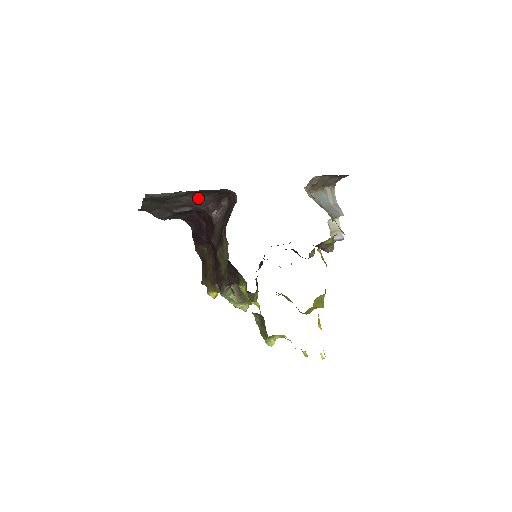
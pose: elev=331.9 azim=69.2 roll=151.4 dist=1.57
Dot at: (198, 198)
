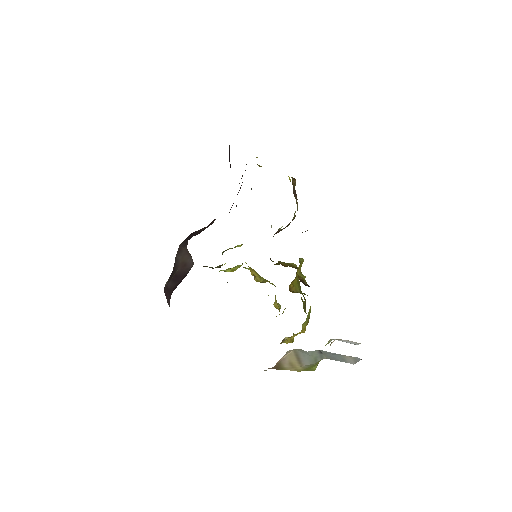
Dot at: occluded
